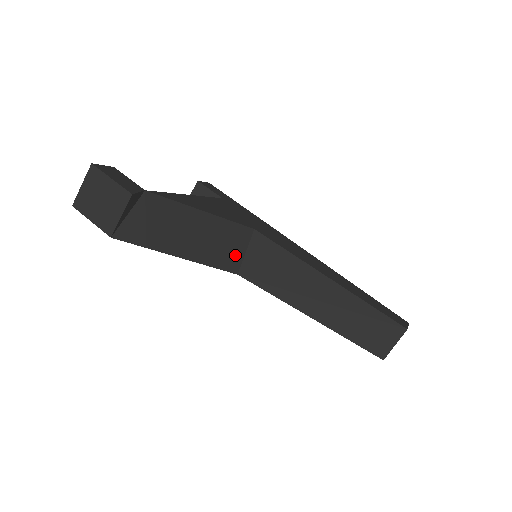
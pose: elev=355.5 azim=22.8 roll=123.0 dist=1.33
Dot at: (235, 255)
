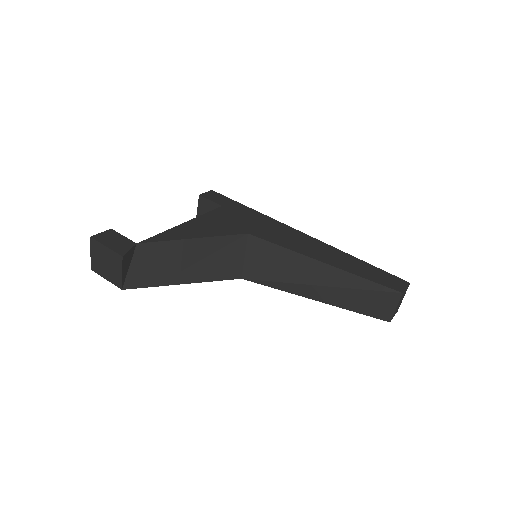
Dot at: (235, 263)
